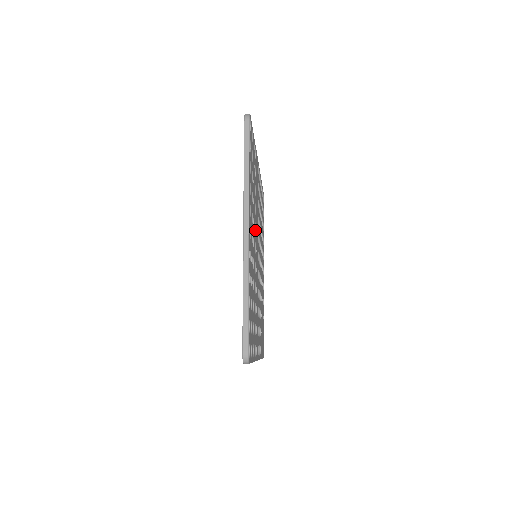
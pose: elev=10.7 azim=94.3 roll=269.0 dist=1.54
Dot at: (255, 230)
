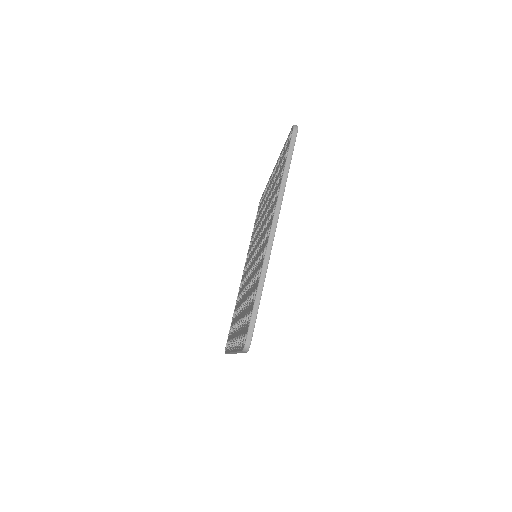
Dot at: occluded
